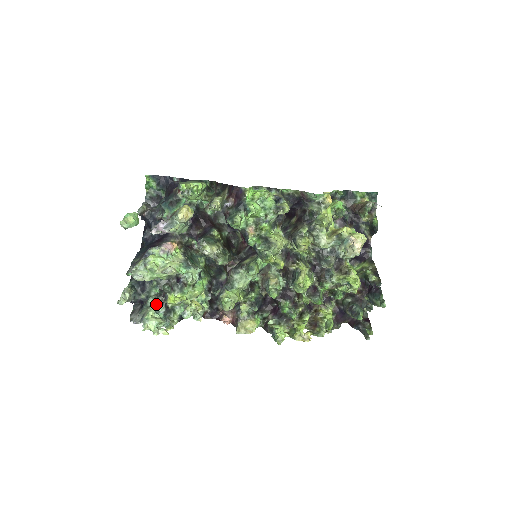
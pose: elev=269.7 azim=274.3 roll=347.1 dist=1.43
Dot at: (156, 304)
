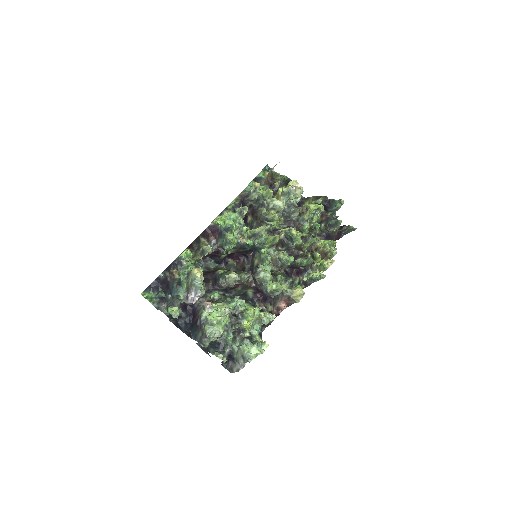
Dot at: (240, 344)
